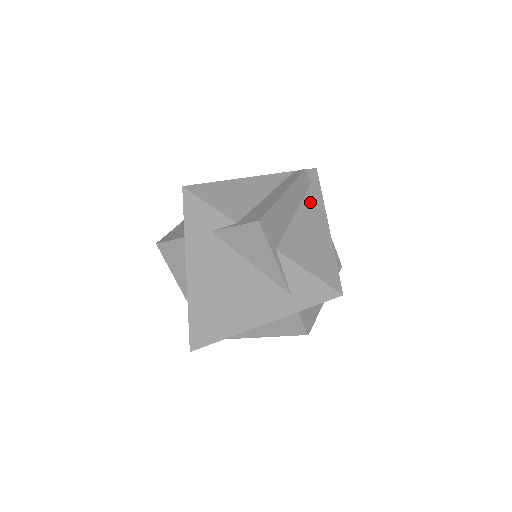
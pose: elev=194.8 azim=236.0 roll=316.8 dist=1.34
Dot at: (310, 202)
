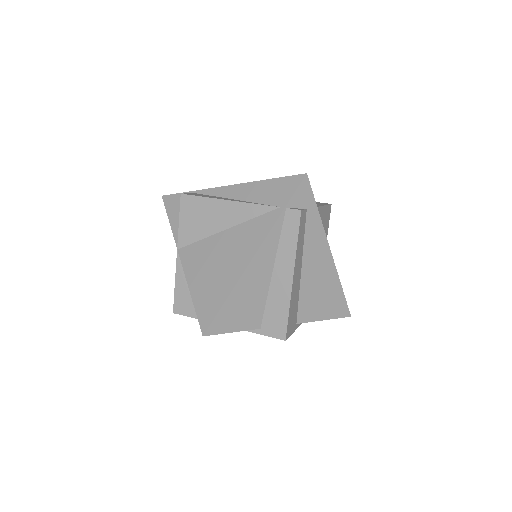
Dot at: (311, 239)
